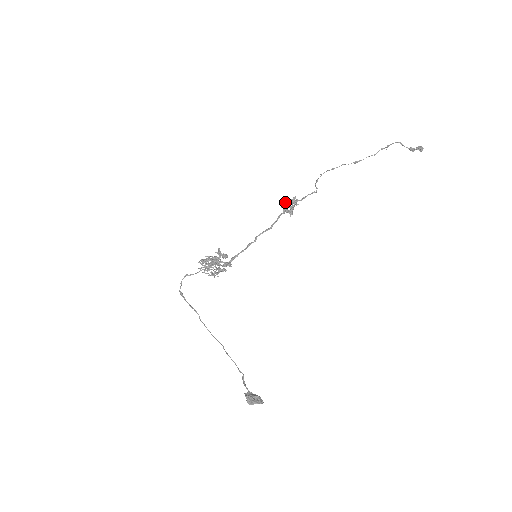
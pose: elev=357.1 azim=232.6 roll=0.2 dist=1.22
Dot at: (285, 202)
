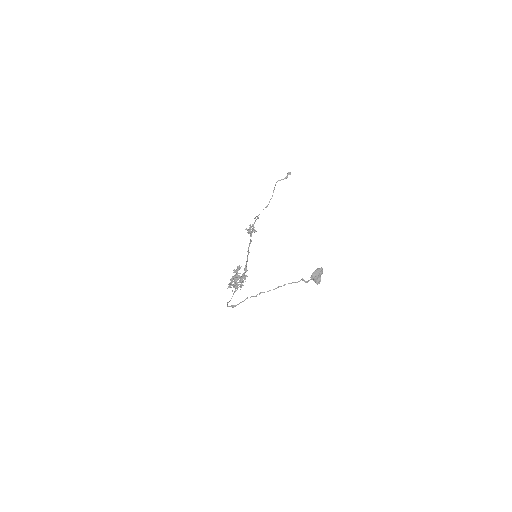
Dot at: (247, 229)
